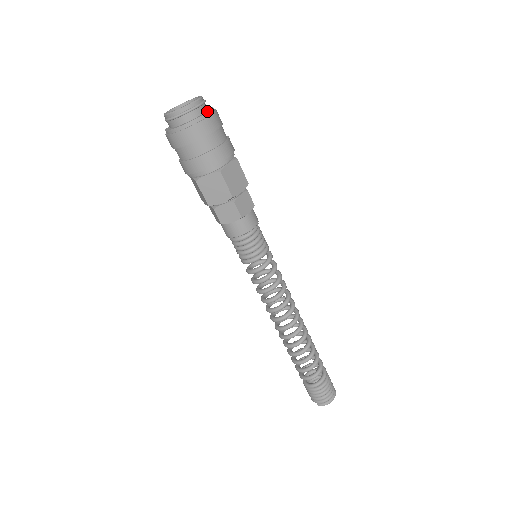
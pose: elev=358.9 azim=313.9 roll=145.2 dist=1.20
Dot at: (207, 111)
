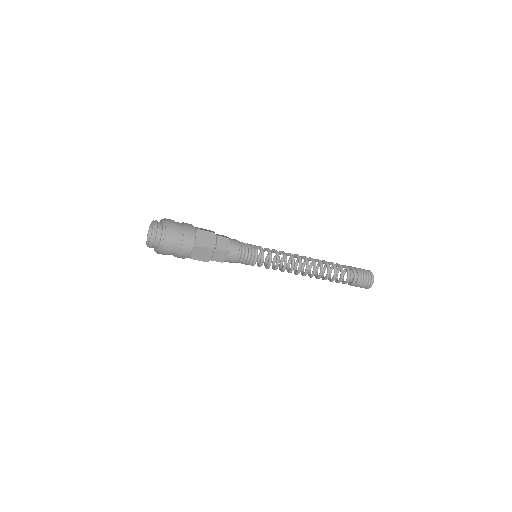
Dot at: (159, 242)
